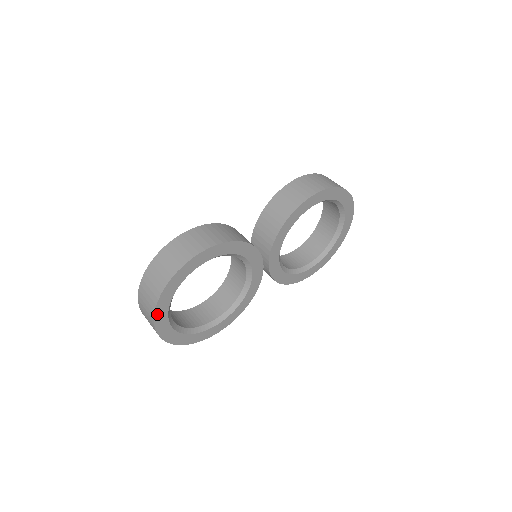
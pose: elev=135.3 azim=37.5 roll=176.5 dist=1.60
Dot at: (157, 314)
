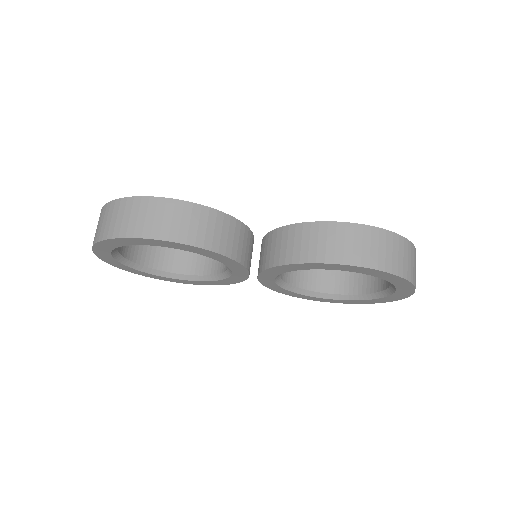
Dot at: (96, 249)
